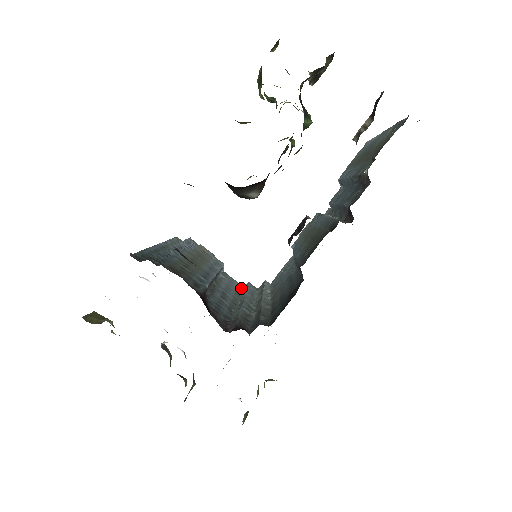
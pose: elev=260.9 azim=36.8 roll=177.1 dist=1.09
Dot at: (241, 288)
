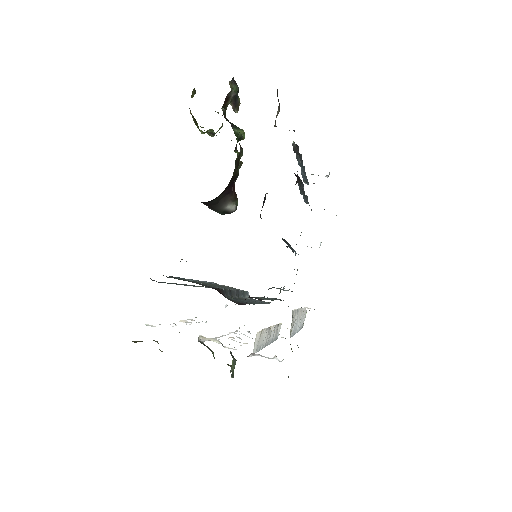
Dot at: occluded
